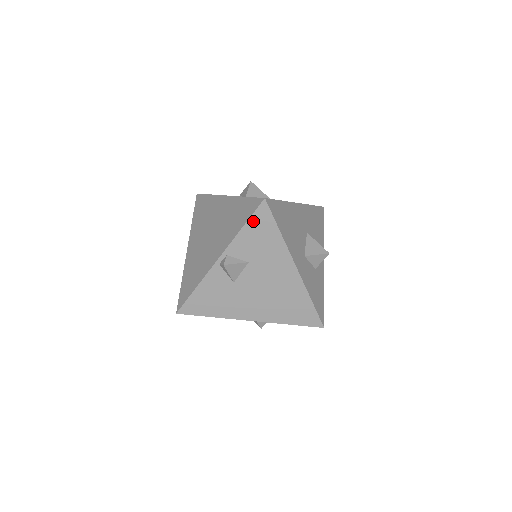
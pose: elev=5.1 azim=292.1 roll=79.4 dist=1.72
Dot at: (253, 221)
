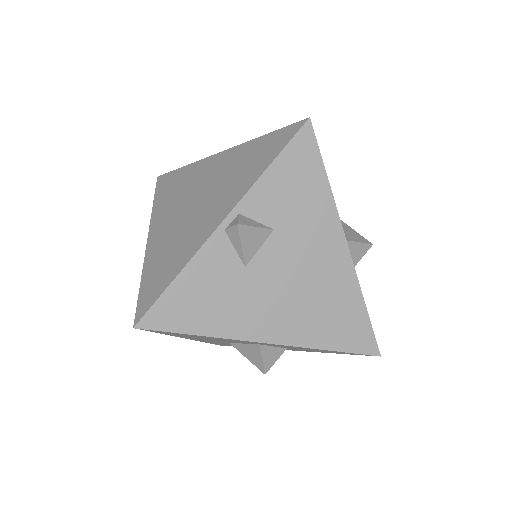
Dot at: (288, 155)
